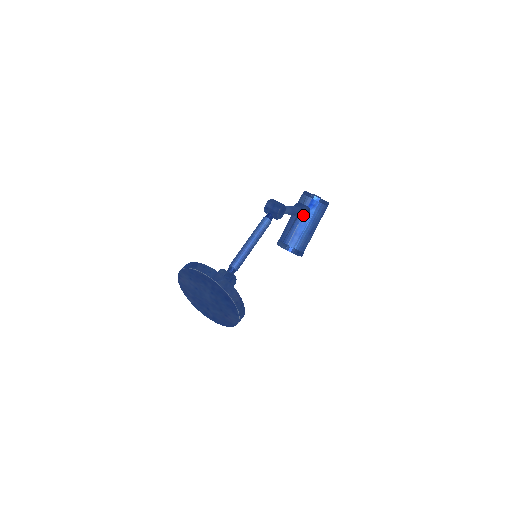
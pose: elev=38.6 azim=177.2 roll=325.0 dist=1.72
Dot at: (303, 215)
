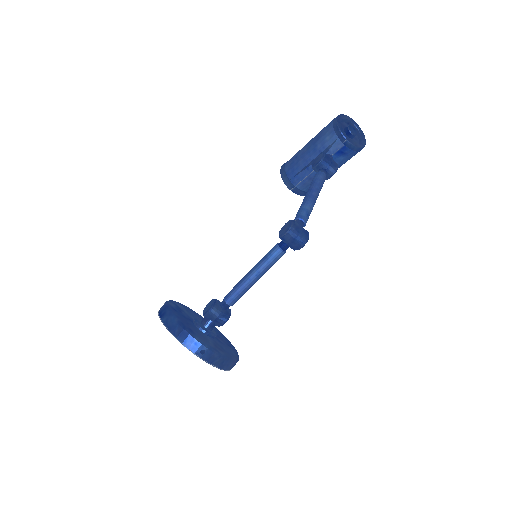
Dot at: (327, 178)
